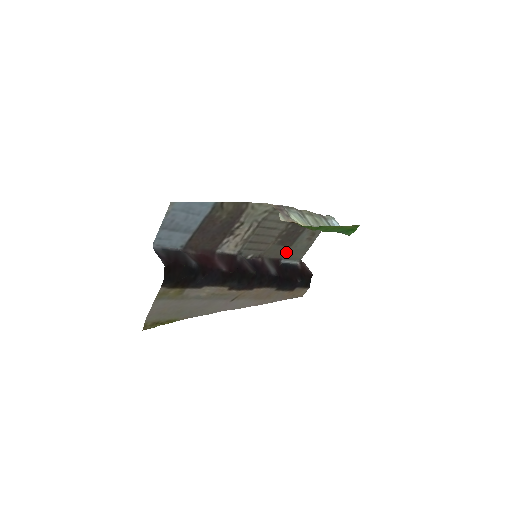
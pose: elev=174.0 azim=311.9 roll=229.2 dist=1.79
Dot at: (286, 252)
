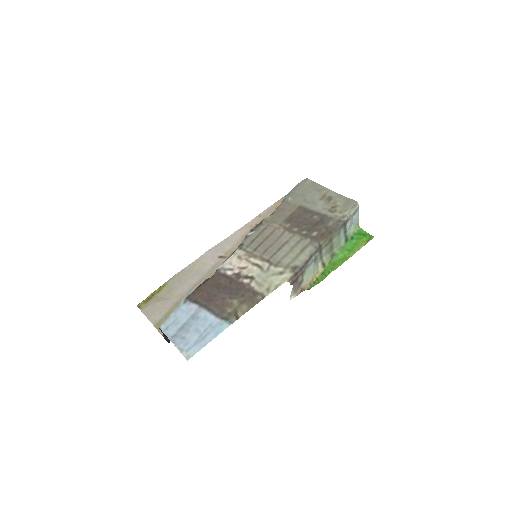
Dot at: (292, 202)
